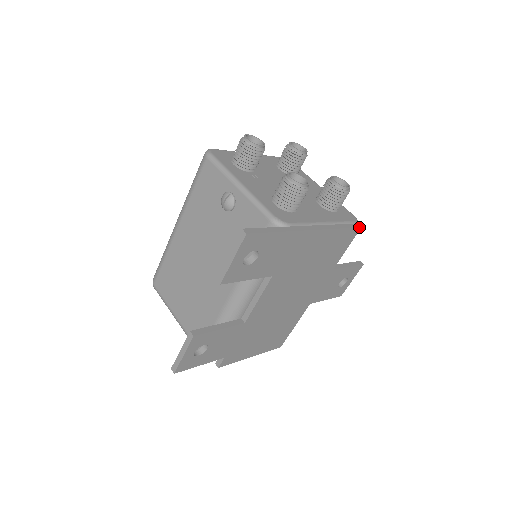
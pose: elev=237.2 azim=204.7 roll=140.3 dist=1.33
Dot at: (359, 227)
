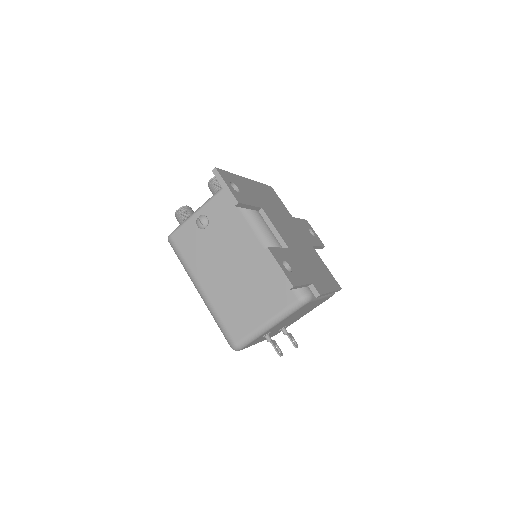
Dot at: (270, 186)
